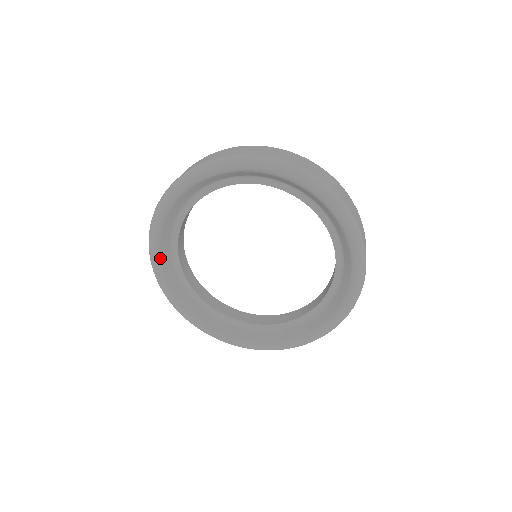
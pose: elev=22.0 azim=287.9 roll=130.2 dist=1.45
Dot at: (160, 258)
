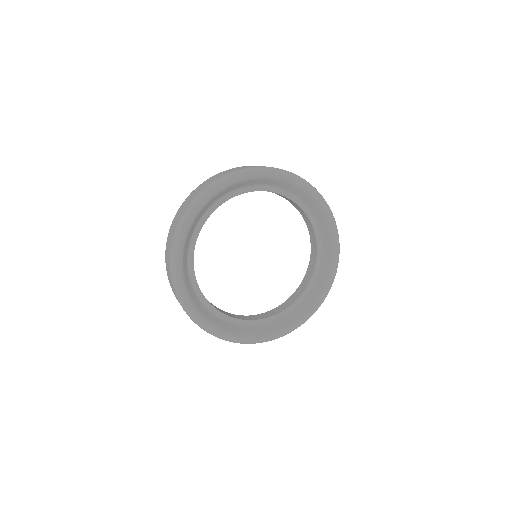
Dot at: (188, 232)
